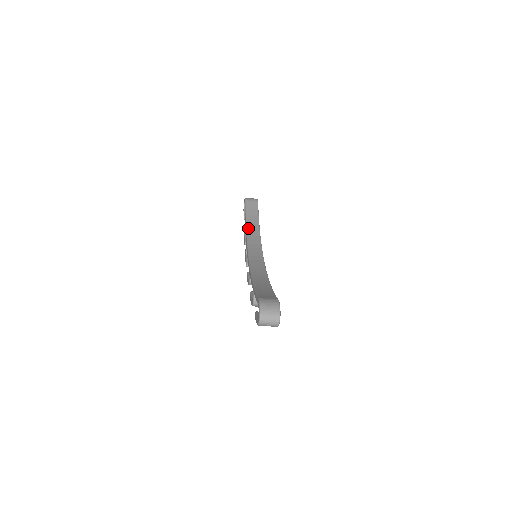
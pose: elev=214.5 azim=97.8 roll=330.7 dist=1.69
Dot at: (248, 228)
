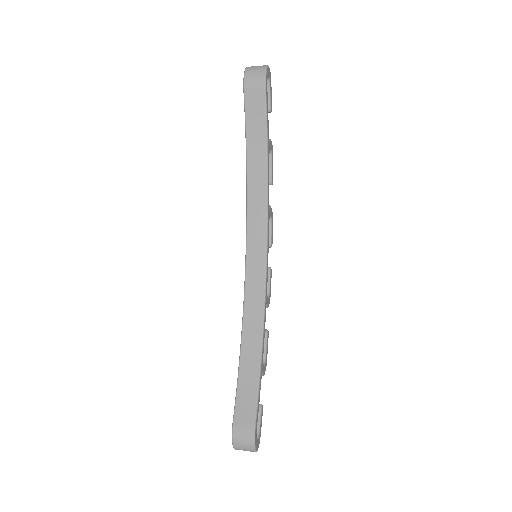
Dot at: (249, 172)
